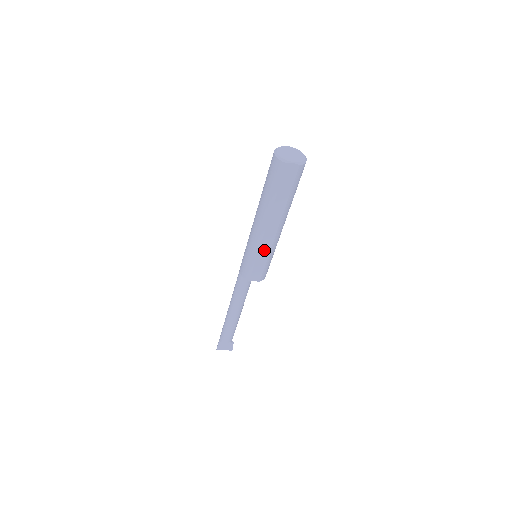
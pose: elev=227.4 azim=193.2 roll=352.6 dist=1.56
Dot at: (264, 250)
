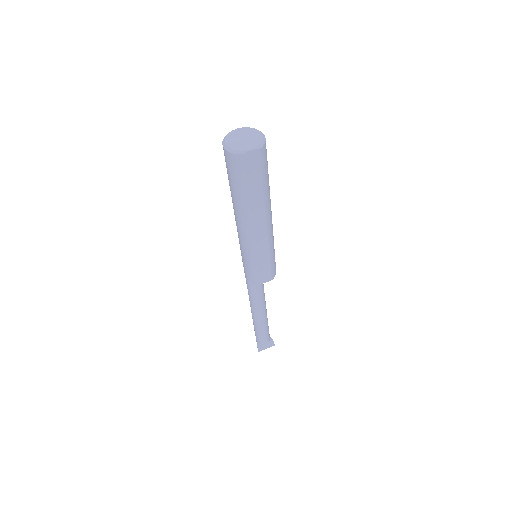
Dot at: (262, 250)
